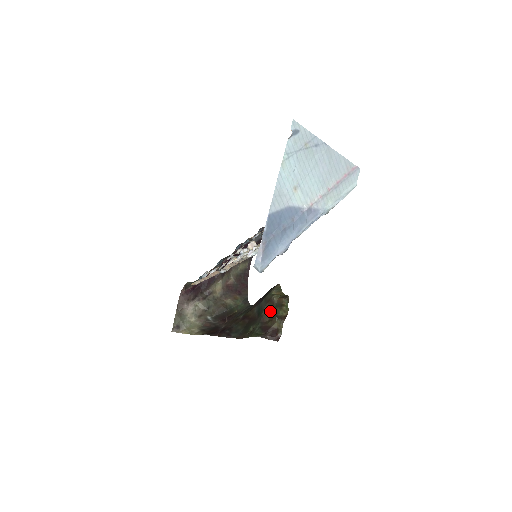
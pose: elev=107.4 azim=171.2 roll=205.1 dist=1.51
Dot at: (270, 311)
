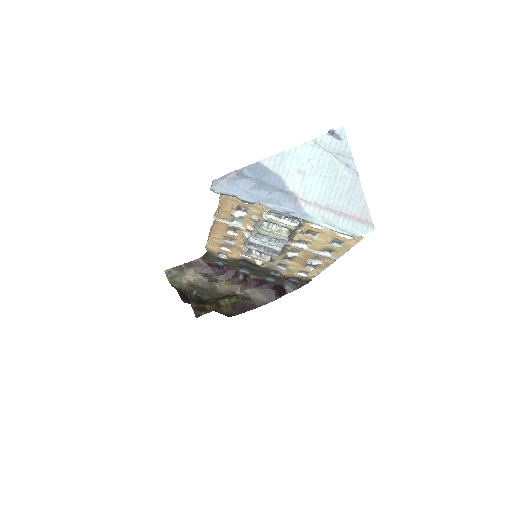
Dot at: occluded
